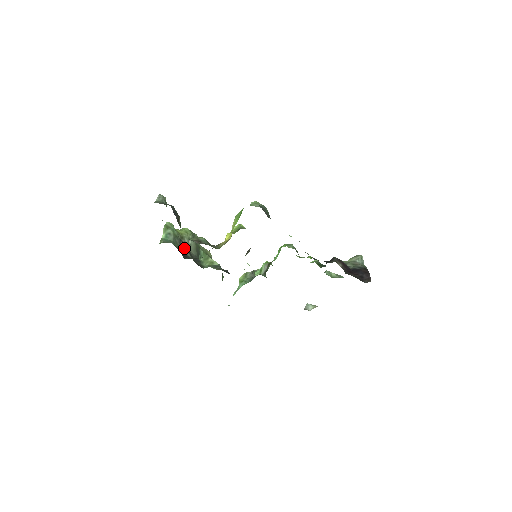
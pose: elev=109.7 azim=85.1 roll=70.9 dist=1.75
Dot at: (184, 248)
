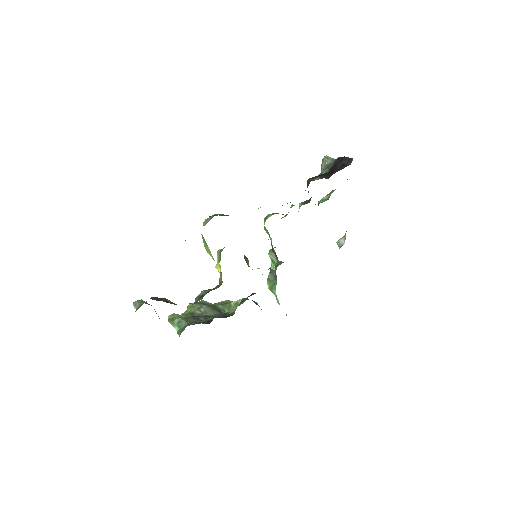
Dot at: (202, 318)
